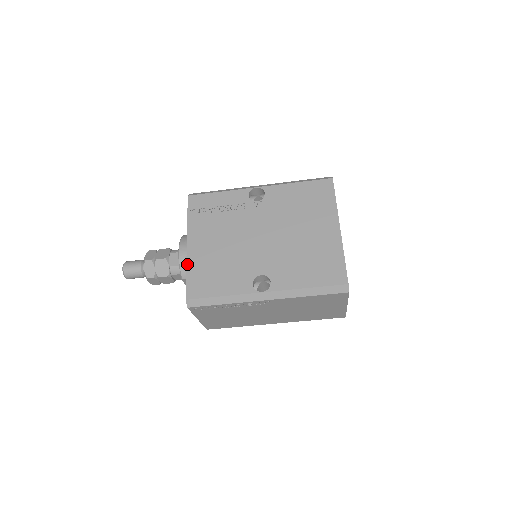
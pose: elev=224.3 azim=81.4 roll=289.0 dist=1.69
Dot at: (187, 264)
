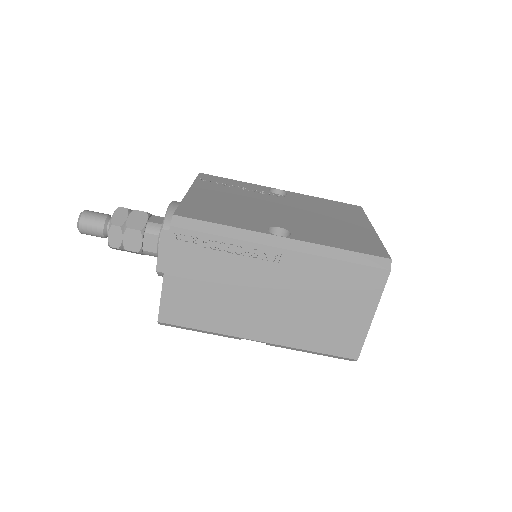
Dot at: (184, 198)
